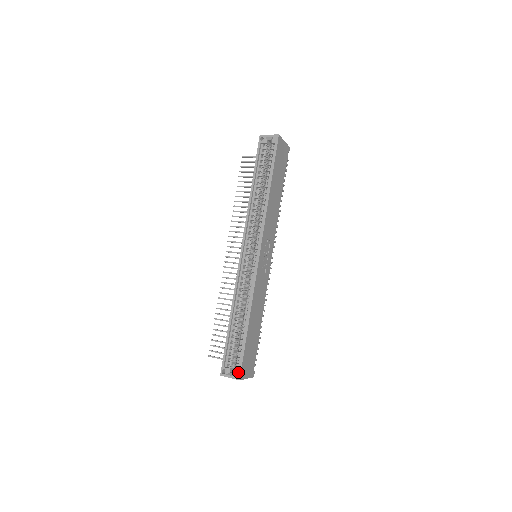
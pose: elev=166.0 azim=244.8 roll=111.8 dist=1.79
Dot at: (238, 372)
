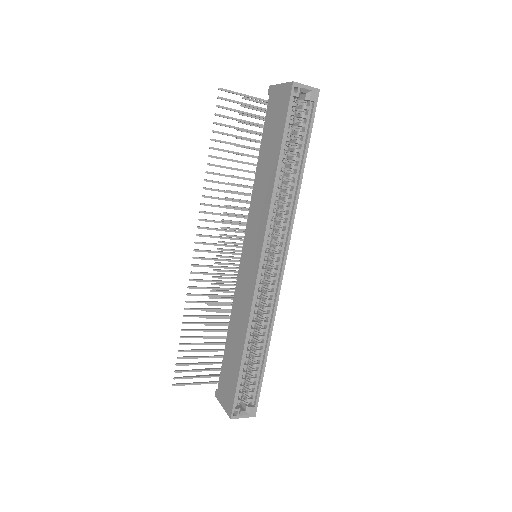
Dot at: (254, 409)
